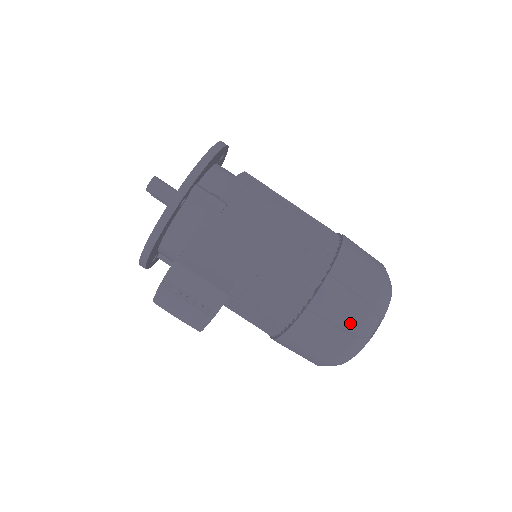
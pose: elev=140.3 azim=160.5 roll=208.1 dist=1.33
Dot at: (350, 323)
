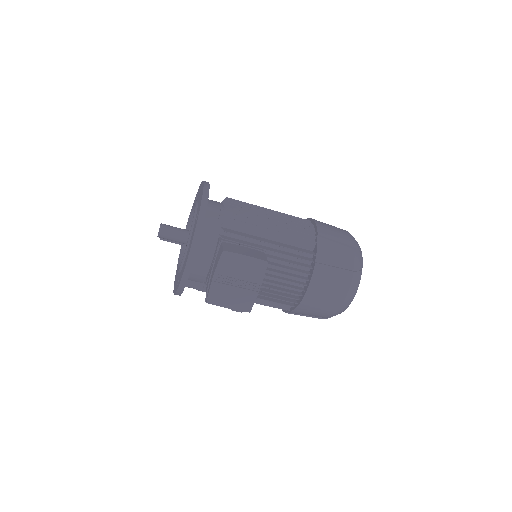
Dot at: (346, 263)
